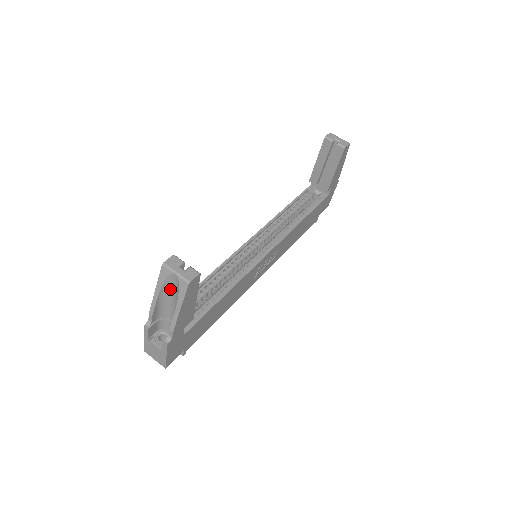
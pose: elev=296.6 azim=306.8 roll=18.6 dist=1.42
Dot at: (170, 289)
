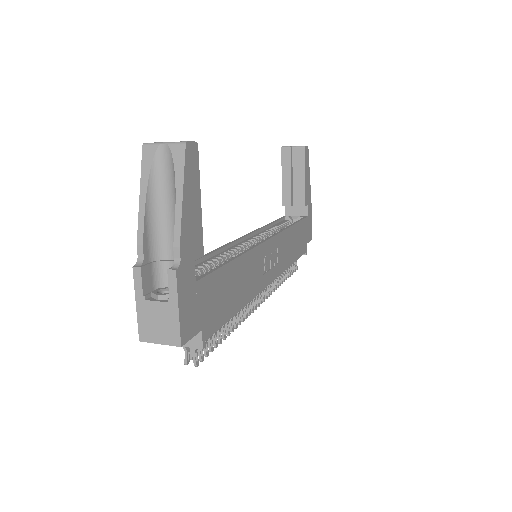
Dot at: (161, 185)
